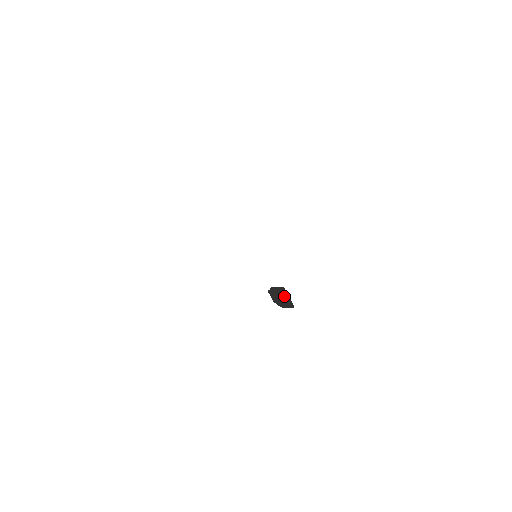
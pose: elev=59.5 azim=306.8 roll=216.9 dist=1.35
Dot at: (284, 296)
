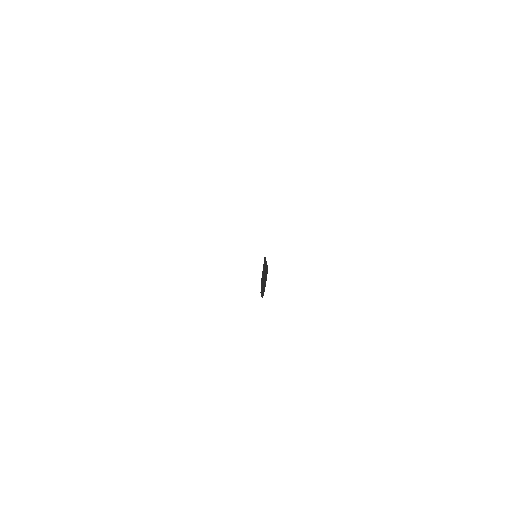
Dot at: (265, 270)
